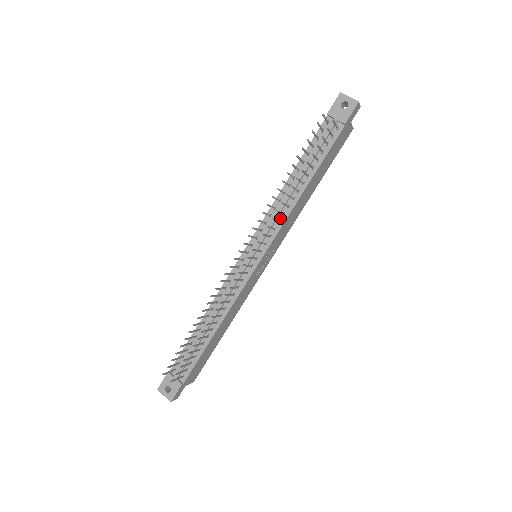
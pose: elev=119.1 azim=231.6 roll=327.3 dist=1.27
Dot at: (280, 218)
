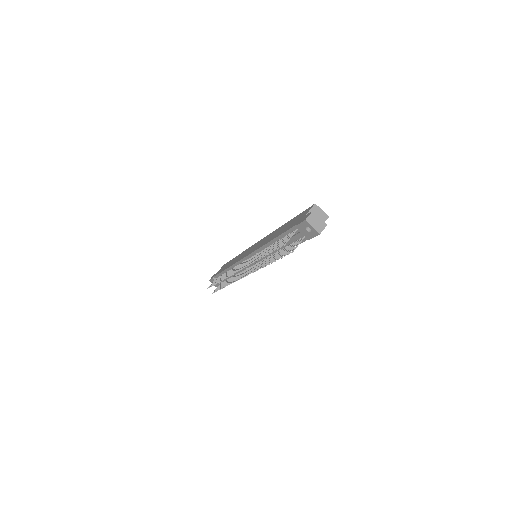
Dot at: (266, 257)
